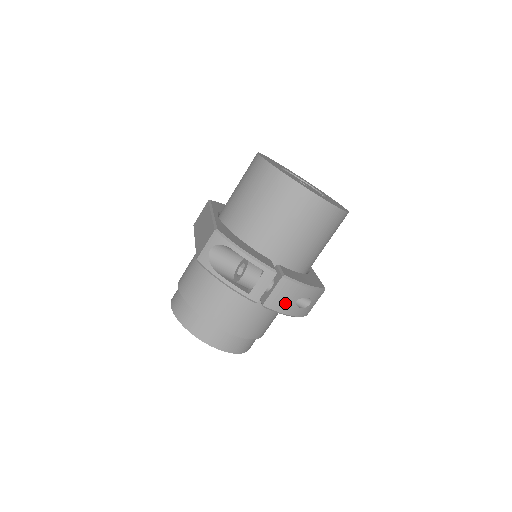
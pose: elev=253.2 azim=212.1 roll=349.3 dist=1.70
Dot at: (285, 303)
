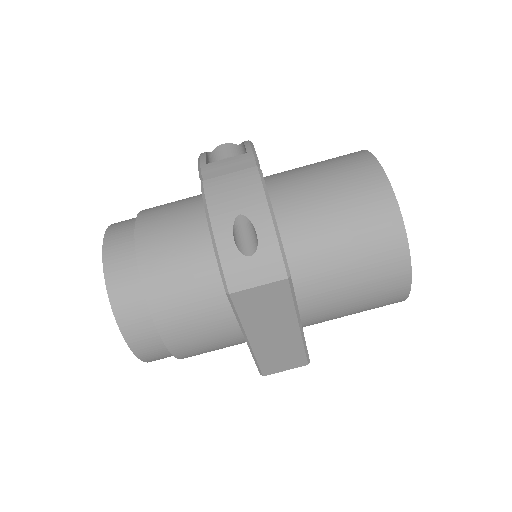
Dot at: (226, 201)
